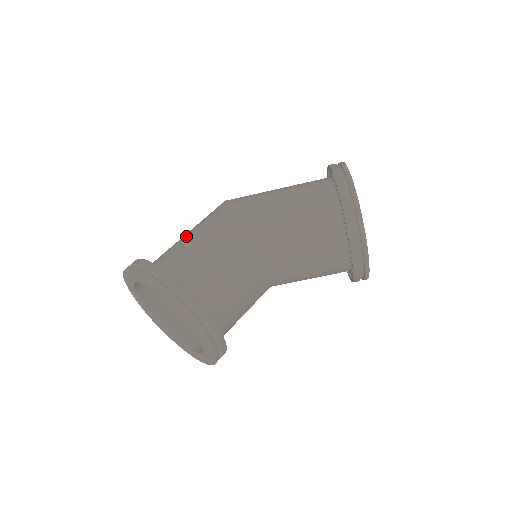
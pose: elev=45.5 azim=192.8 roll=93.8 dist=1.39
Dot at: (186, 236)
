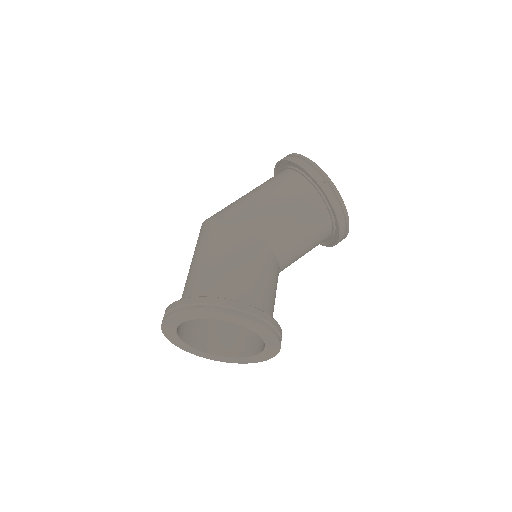
Dot at: (204, 262)
